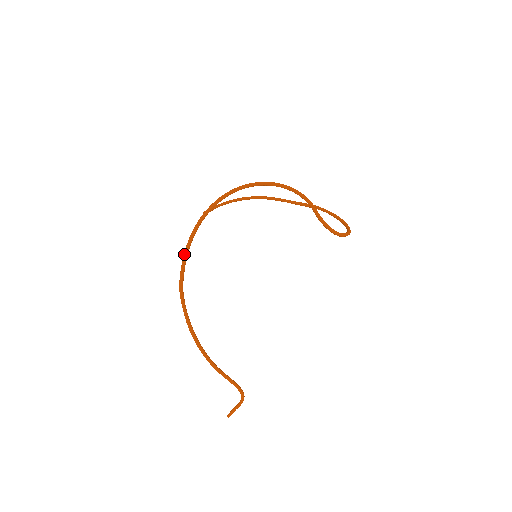
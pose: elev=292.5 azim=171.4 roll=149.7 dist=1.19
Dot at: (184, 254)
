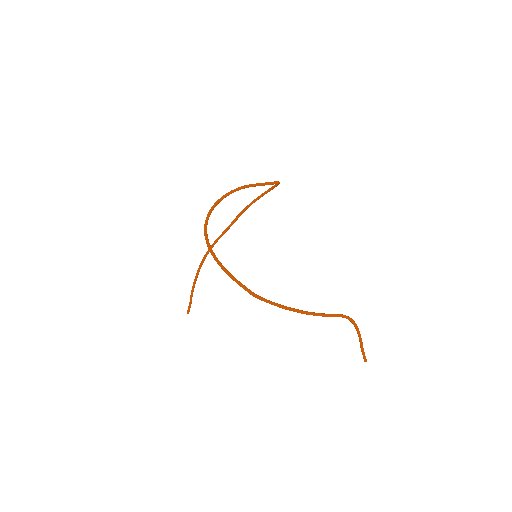
Dot at: (231, 278)
